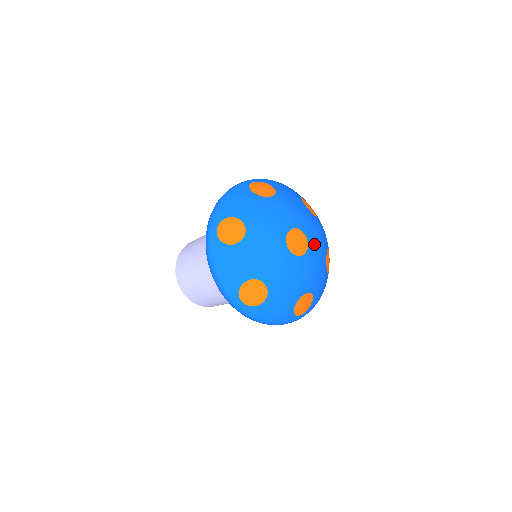
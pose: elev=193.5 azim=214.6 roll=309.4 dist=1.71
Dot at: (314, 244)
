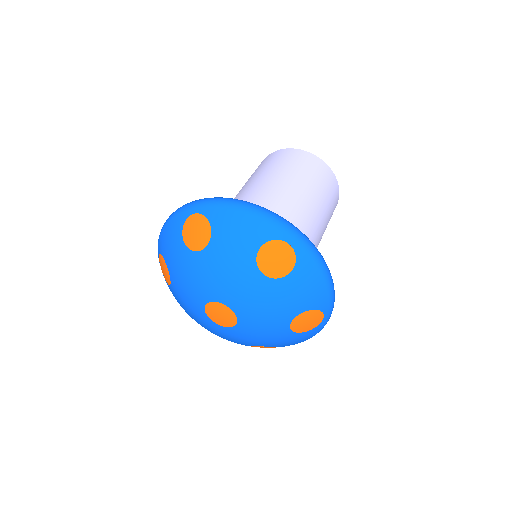
Dot at: (251, 320)
